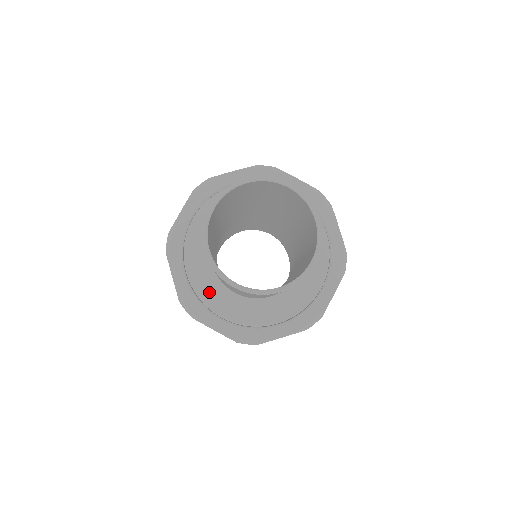
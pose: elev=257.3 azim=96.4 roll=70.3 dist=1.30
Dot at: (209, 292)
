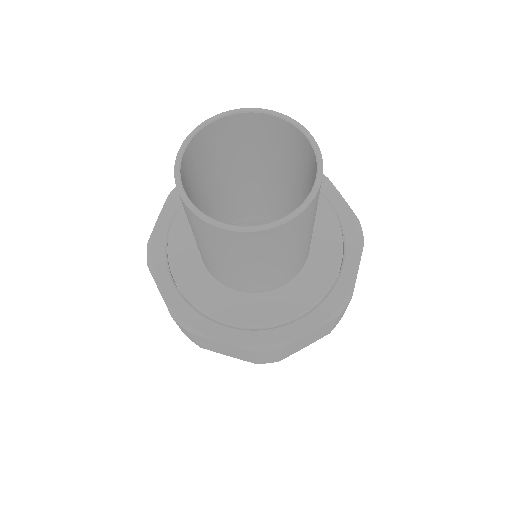
Dot at: (206, 297)
